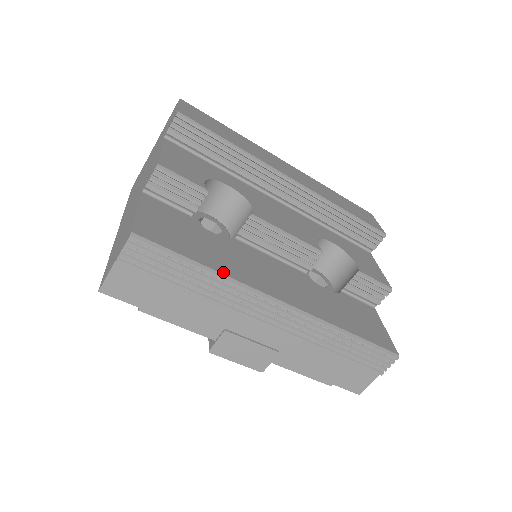
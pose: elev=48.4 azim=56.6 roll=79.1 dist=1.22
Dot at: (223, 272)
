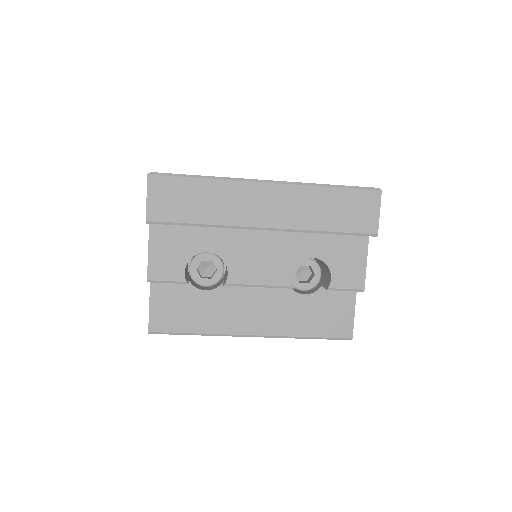
Dot at: (208, 332)
